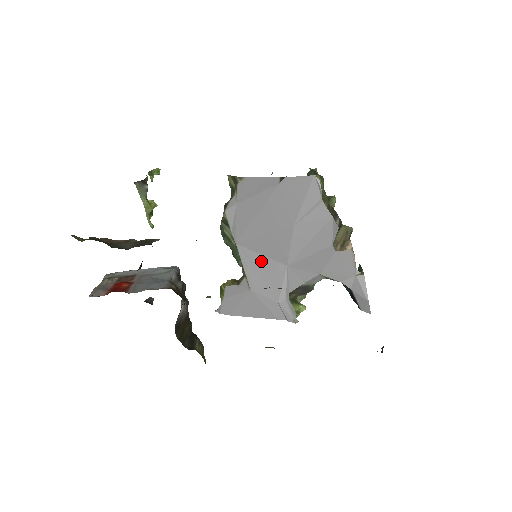
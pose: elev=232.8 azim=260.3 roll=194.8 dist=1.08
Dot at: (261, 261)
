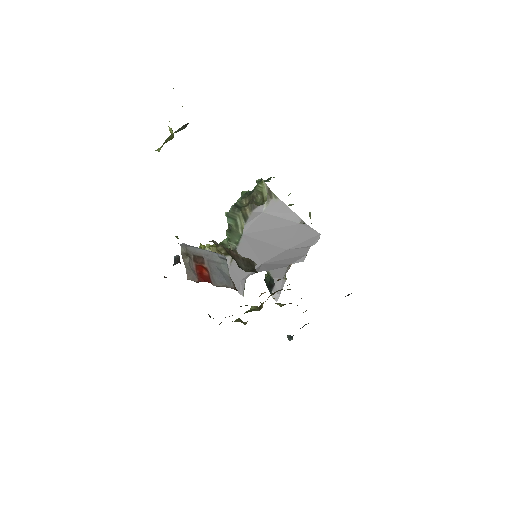
Dot at: (249, 253)
